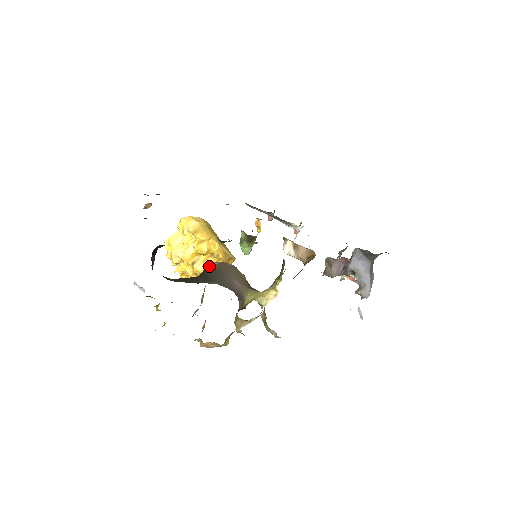
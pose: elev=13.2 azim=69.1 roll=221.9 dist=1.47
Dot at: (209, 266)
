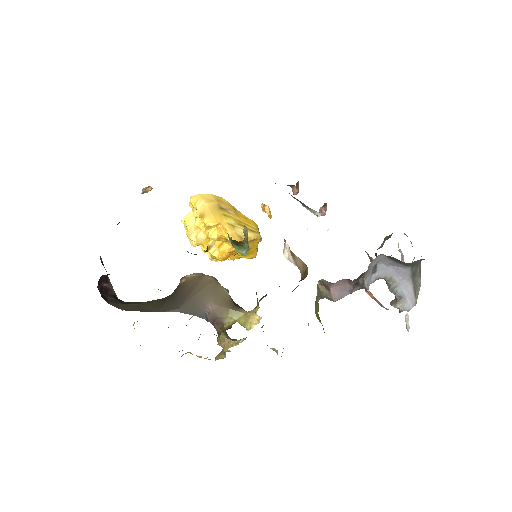
Dot at: (186, 279)
